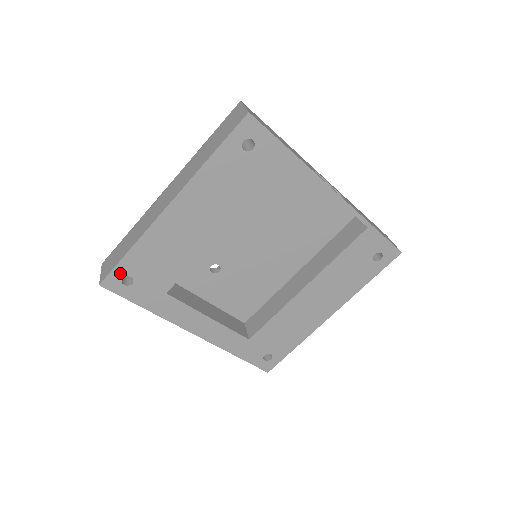
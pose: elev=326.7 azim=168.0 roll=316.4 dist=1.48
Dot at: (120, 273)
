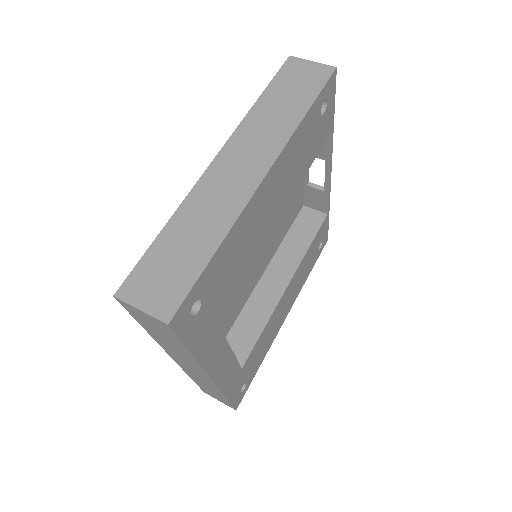
Dot at: (194, 295)
